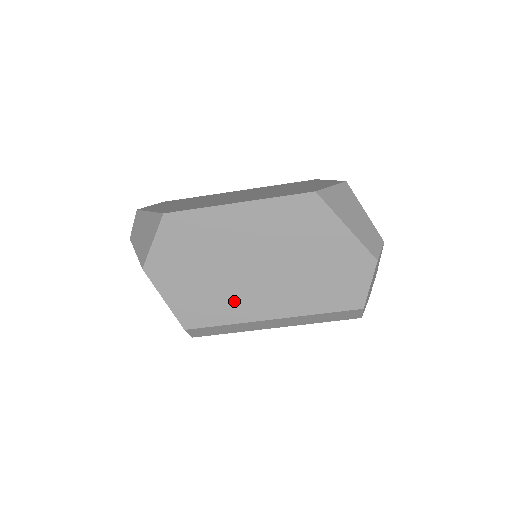
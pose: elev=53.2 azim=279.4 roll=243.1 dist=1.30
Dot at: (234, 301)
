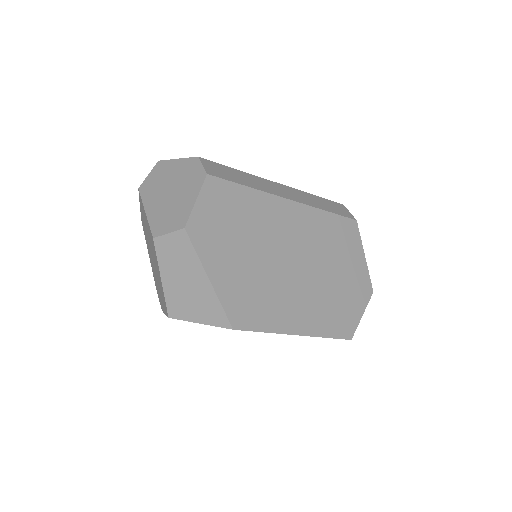
Dot at: occluded
